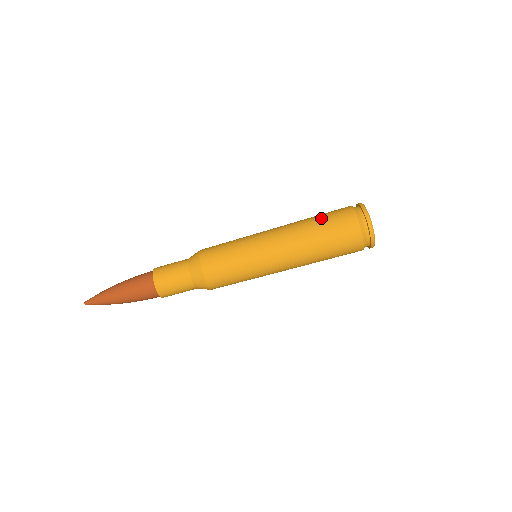
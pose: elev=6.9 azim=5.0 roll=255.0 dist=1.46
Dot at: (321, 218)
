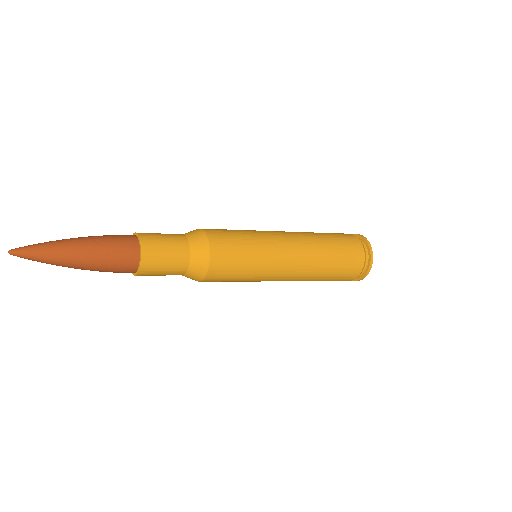
Dot at: (338, 252)
